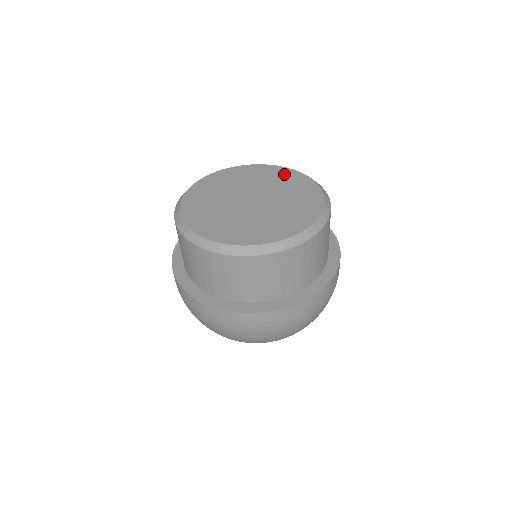
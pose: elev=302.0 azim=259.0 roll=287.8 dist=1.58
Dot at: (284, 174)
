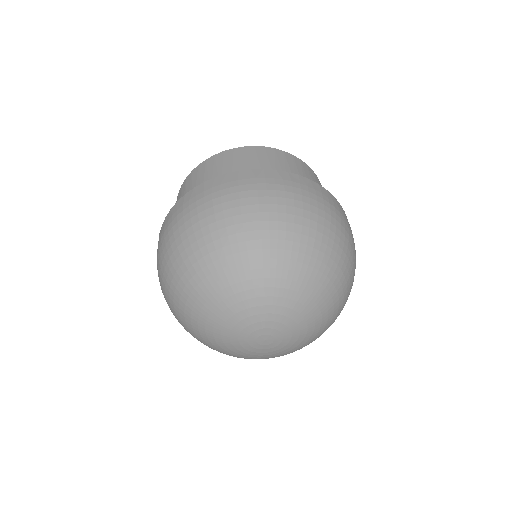
Dot at: occluded
